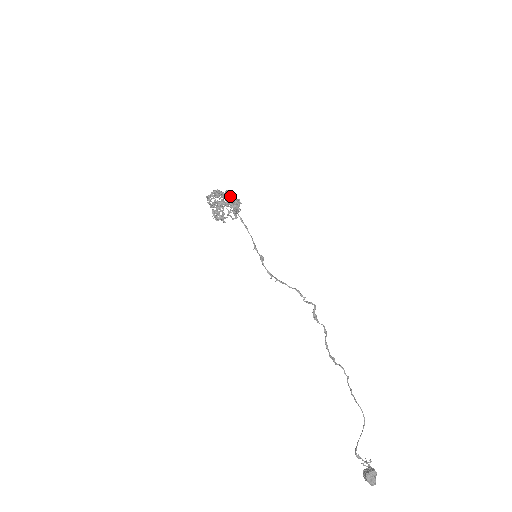
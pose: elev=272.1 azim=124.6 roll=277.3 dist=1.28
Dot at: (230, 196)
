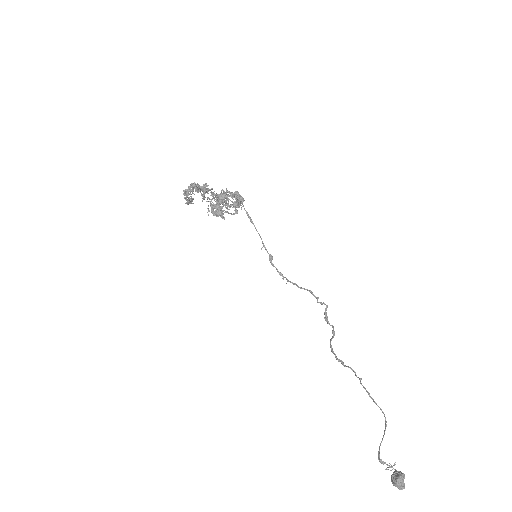
Dot at: (208, 190)
